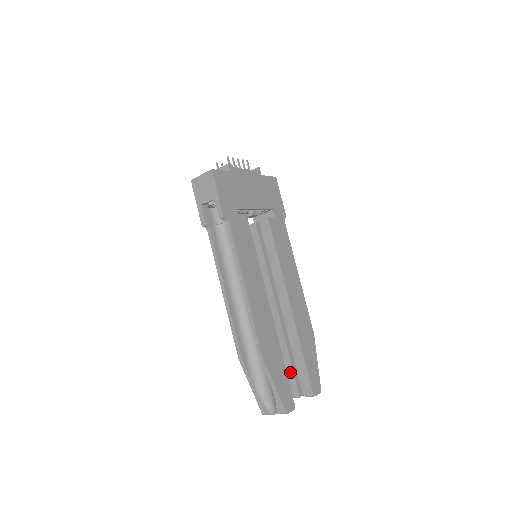
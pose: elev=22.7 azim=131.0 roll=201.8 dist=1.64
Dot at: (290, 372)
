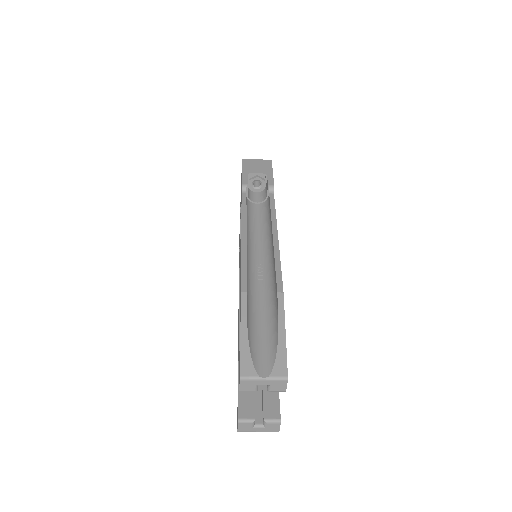
Dot at: occluded
